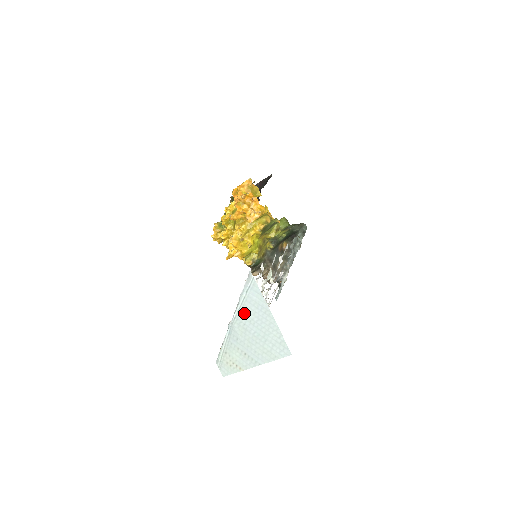
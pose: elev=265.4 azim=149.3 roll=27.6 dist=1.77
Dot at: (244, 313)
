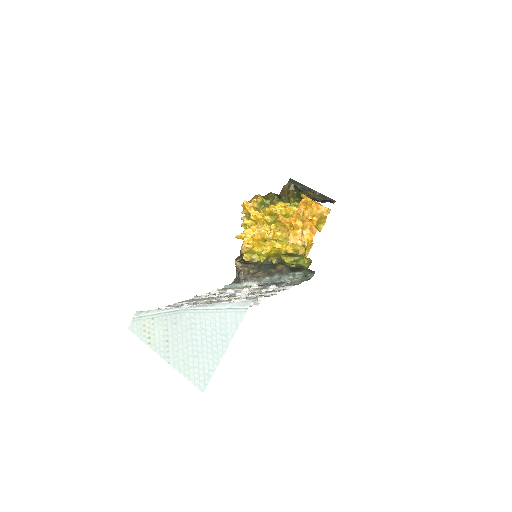
Dot at: (206, 317)
